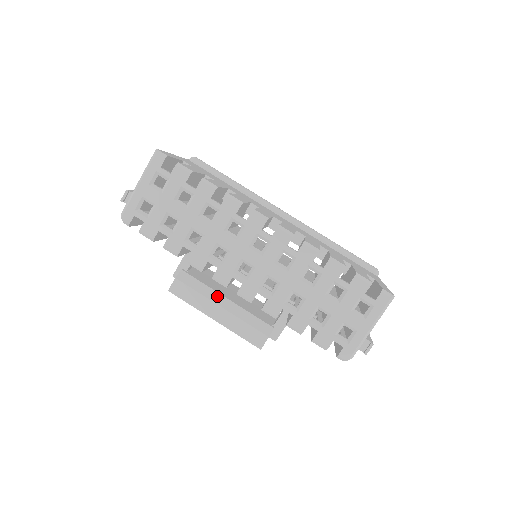
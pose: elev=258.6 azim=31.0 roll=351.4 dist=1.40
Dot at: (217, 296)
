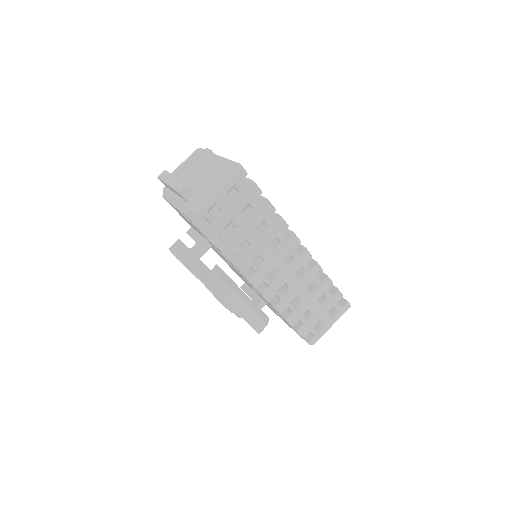
Dot at: (239, 291)
